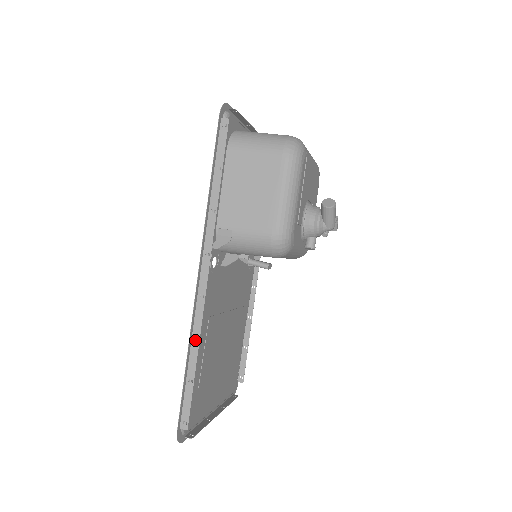
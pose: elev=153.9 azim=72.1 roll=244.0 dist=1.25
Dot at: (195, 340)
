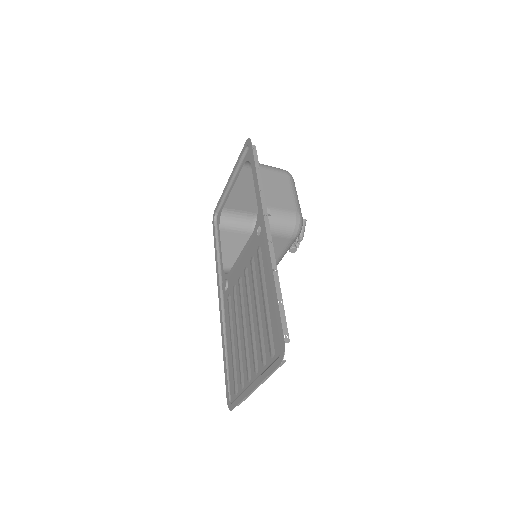
Dot at: (274, 271)
